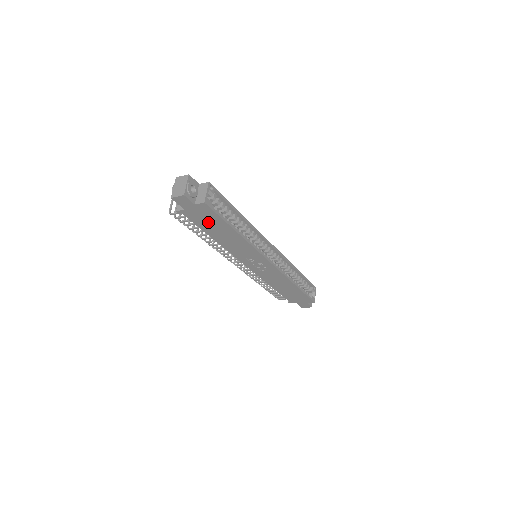
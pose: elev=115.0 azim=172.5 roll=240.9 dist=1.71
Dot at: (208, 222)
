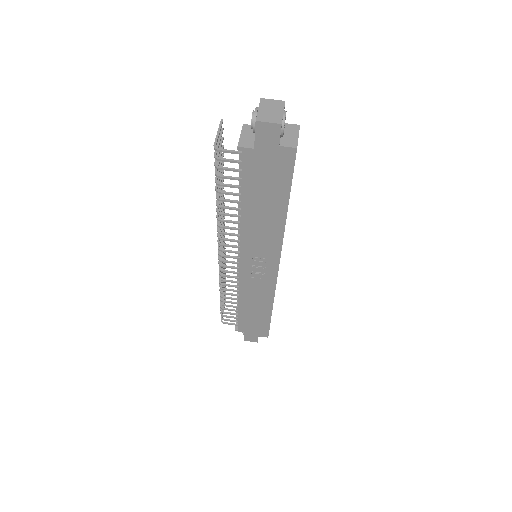
Dot at: (265, 182)
